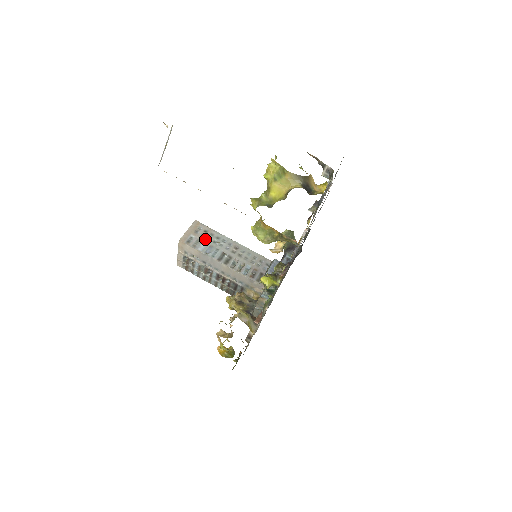
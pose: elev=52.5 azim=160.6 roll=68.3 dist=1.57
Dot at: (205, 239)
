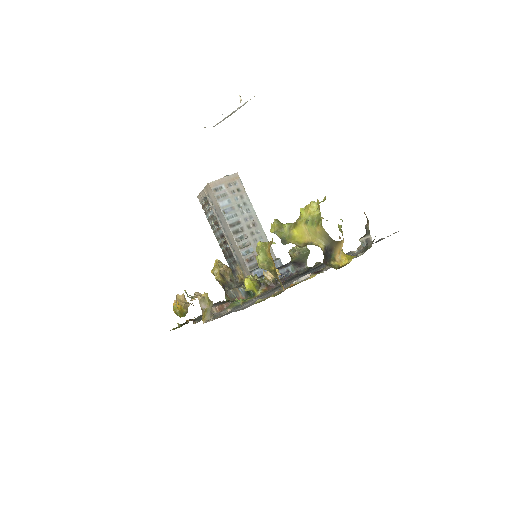
Dot at: (232, 197)
